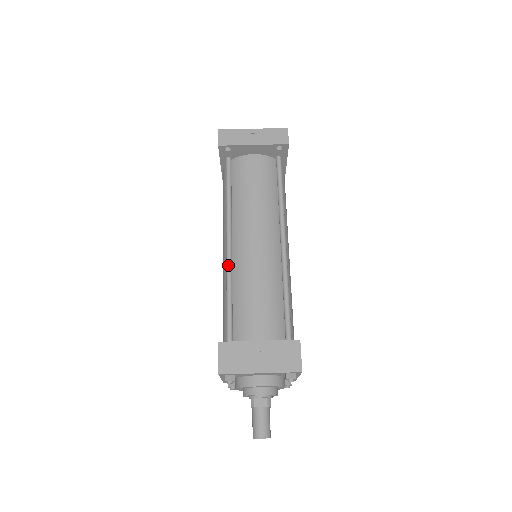
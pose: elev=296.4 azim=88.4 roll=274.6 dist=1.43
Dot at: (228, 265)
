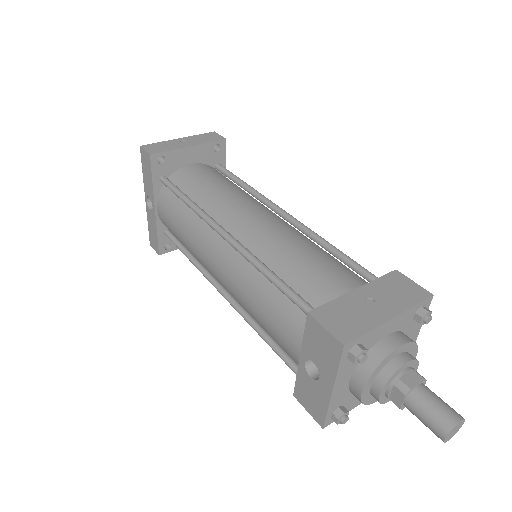
Dot at: (242, 248)
